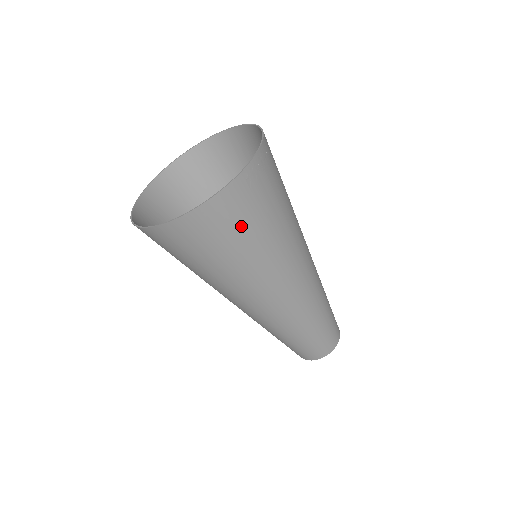
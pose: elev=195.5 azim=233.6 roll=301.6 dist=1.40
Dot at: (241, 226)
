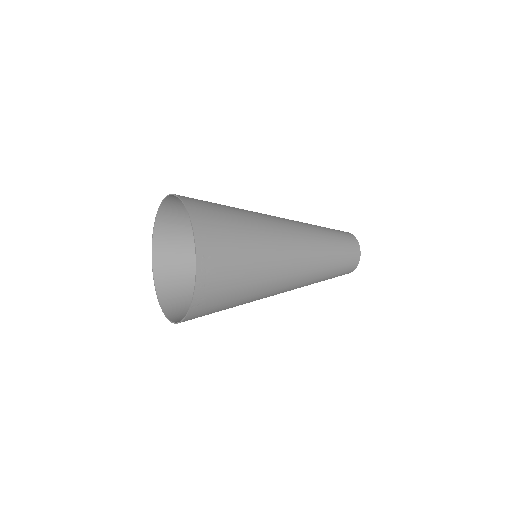
Dot at: (215, 311)
